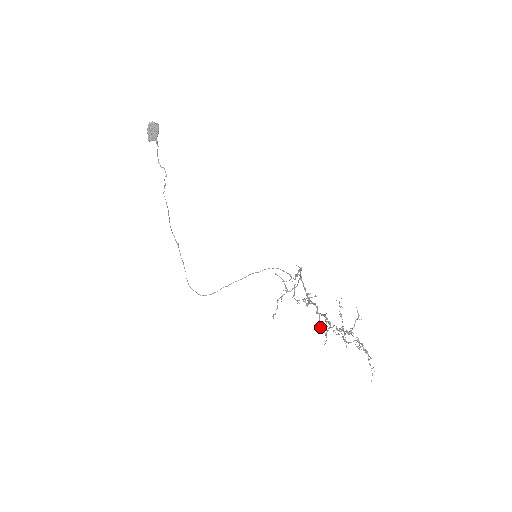
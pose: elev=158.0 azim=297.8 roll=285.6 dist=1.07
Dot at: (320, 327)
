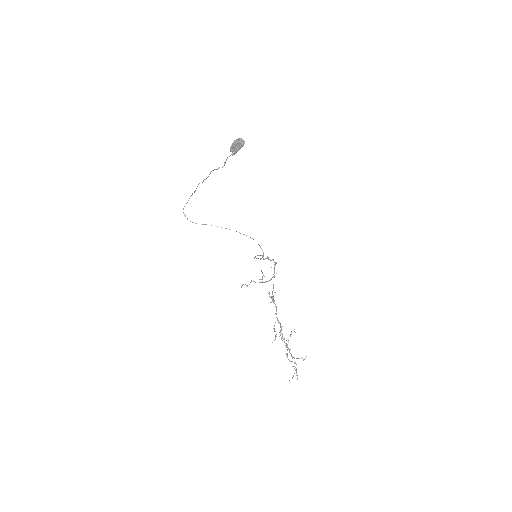
Dot at: (274, 329)
